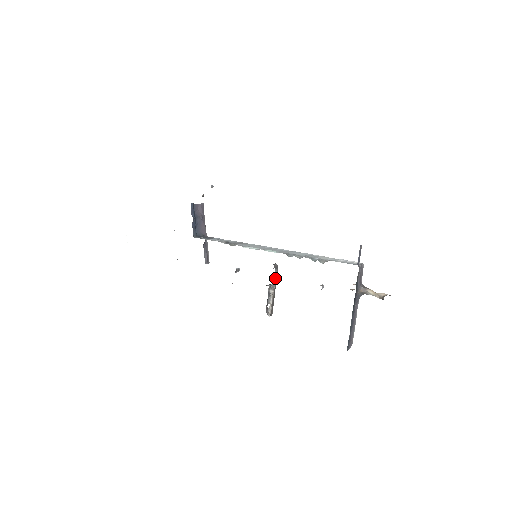
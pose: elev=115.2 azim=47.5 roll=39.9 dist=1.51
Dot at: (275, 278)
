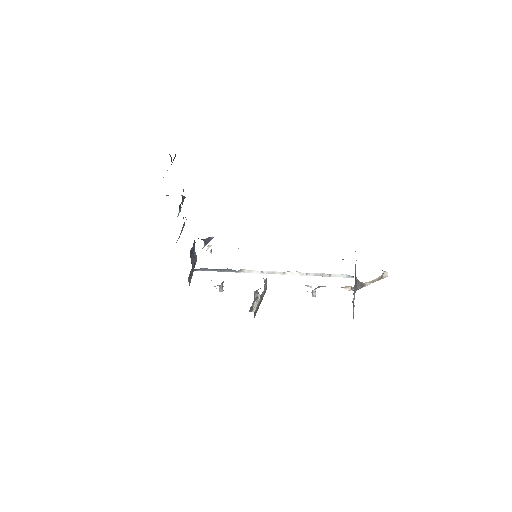
Dot at: (263, 293)
